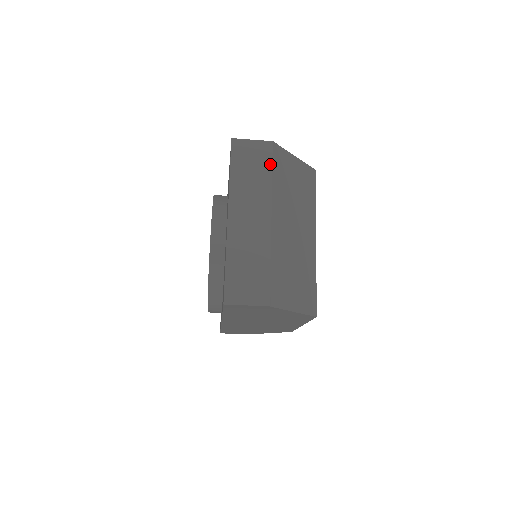
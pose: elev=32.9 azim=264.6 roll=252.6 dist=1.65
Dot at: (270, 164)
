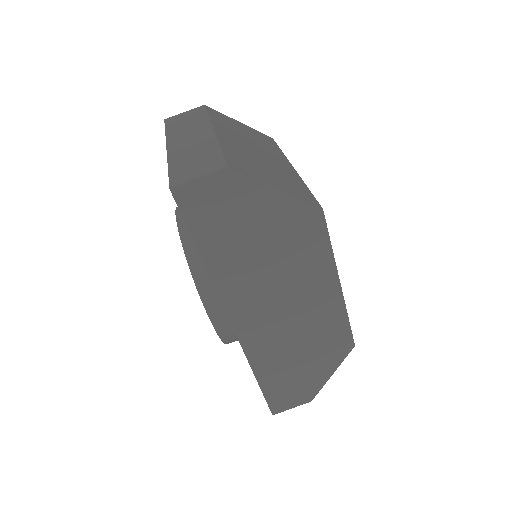
Dot at: (204, 112)
